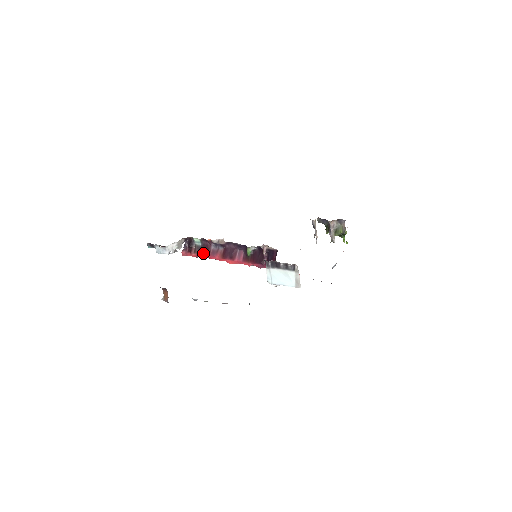
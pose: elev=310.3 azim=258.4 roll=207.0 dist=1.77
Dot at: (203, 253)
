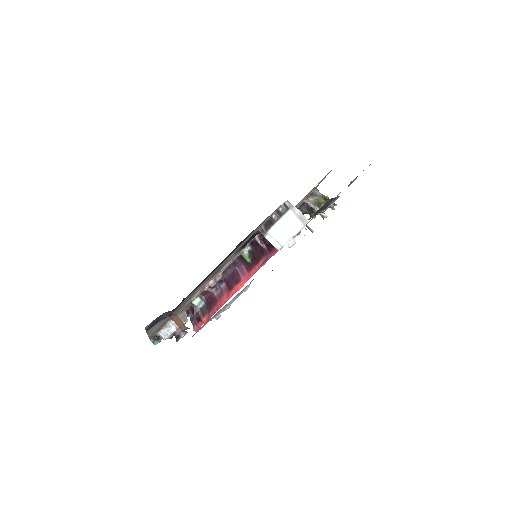
Dot at: (211, 307)
